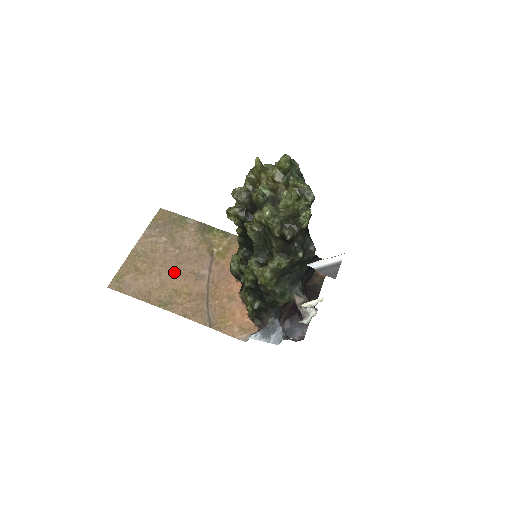
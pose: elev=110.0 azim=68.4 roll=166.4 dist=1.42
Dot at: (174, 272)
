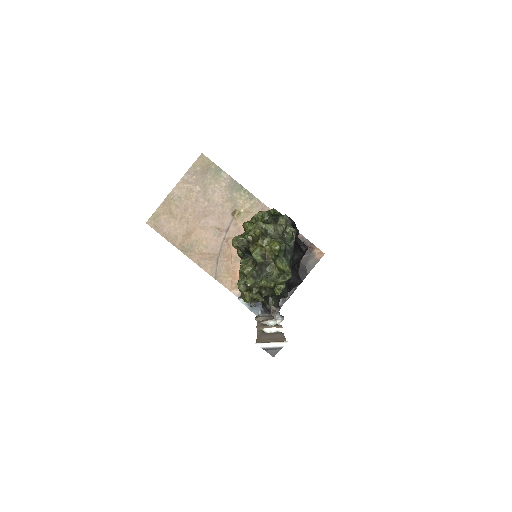
Dot at: (199, 224)
